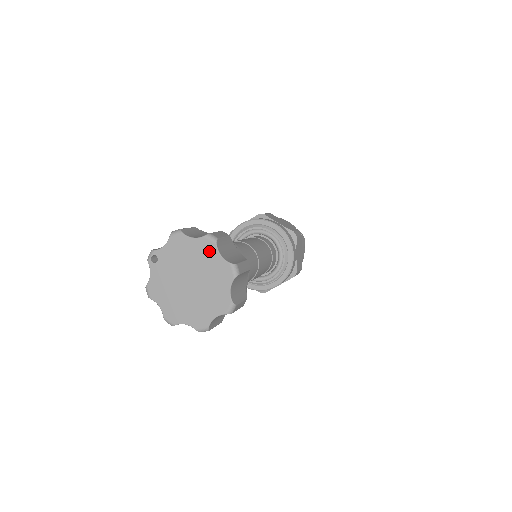
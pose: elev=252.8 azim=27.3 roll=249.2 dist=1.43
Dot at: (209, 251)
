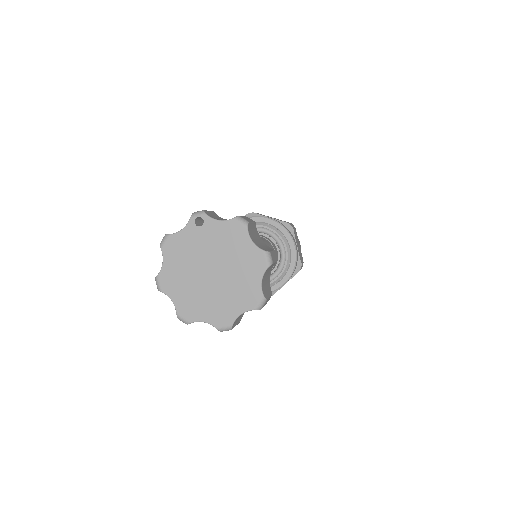
Dot at: (255, 267)
